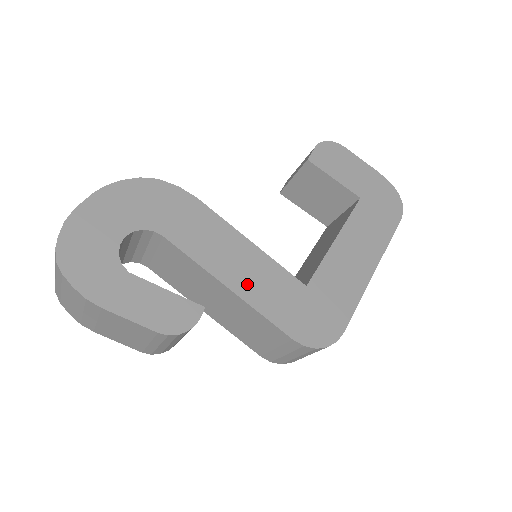
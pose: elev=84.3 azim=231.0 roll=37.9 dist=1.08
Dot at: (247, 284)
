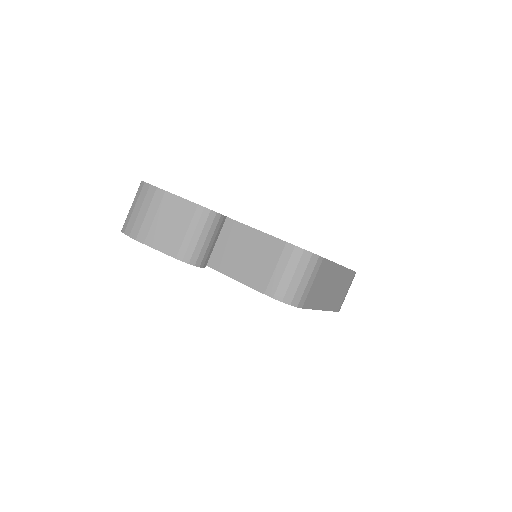
Dot at: occluded
